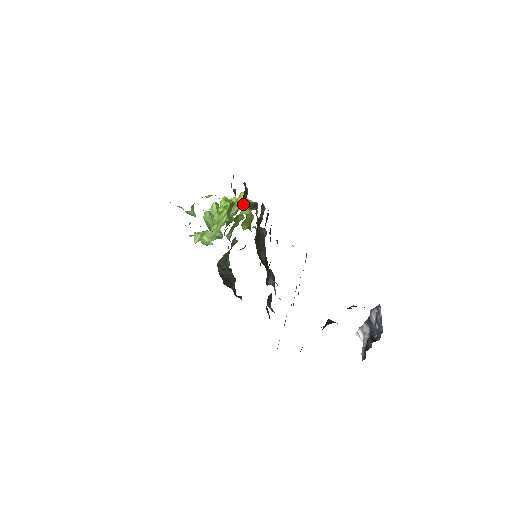
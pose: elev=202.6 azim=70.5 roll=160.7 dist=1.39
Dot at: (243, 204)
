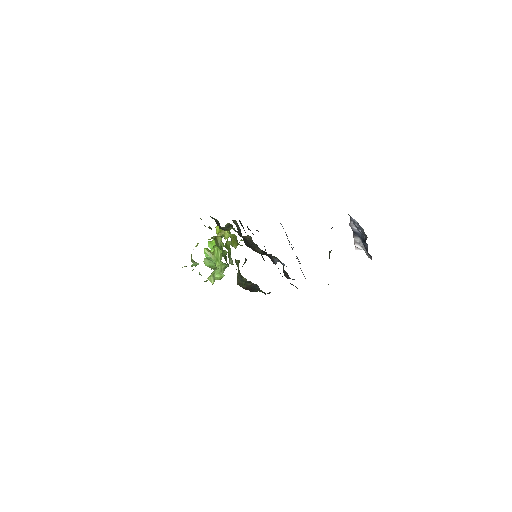
Dot at: (222, 233)
